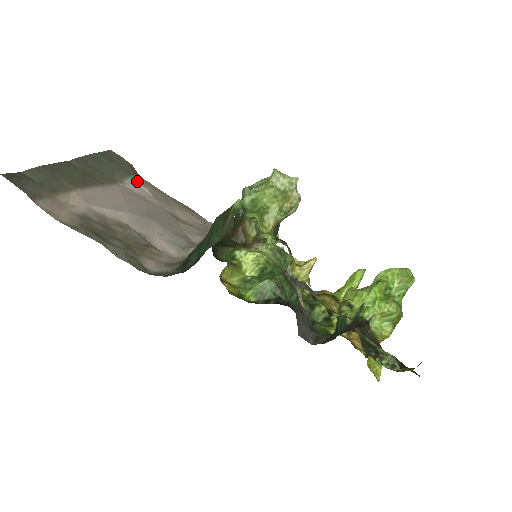
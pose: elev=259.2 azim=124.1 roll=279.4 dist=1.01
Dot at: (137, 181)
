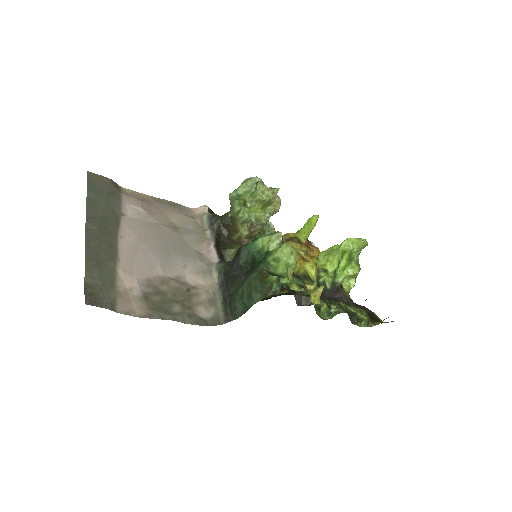
Dot at: (128, 201)
